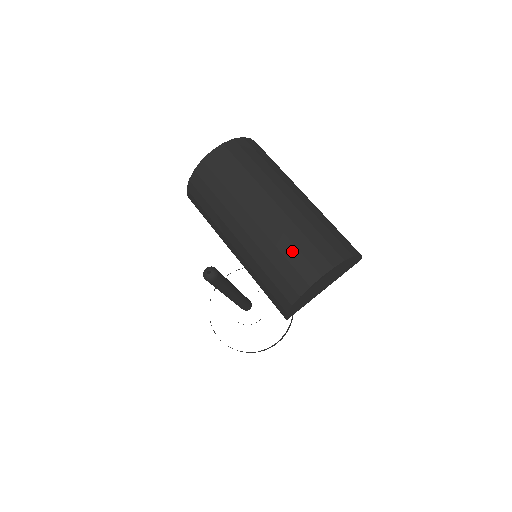
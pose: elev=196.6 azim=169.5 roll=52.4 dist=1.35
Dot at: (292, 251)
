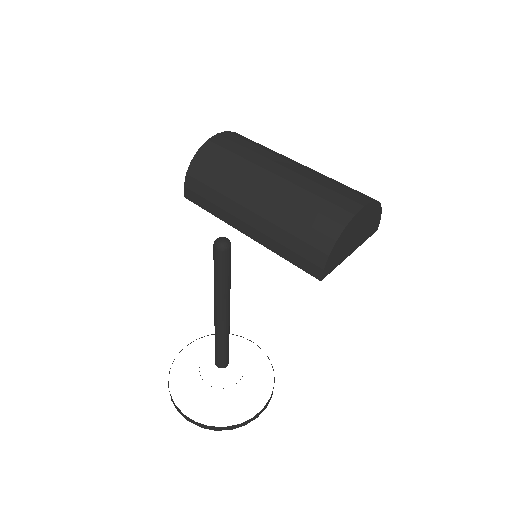
Dot at: (325, 191)
